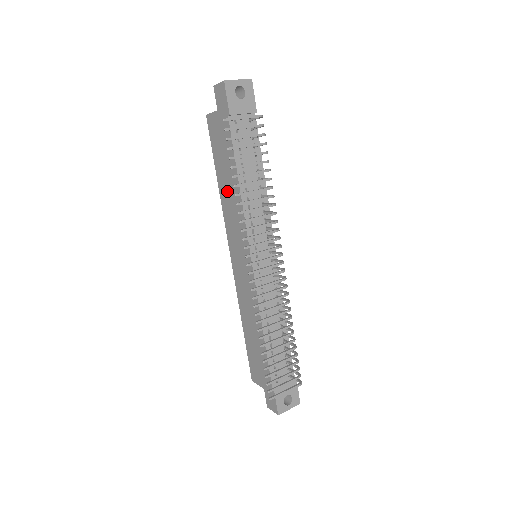
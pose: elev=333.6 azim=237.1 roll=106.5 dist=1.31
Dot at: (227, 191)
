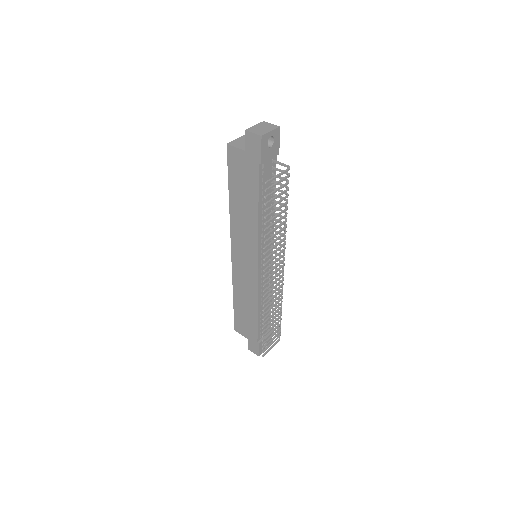
Dot at: (241, 211)
